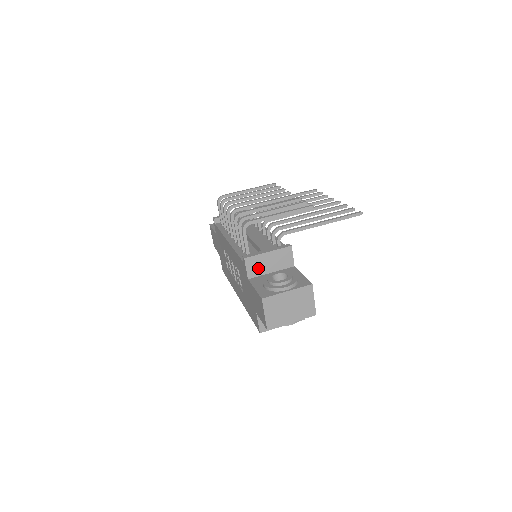
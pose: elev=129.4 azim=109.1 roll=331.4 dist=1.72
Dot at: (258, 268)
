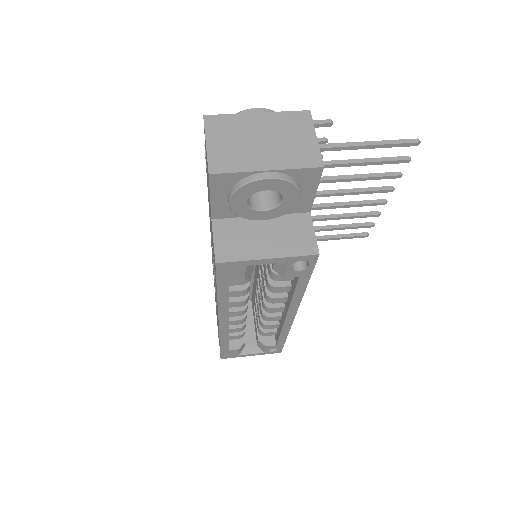
Dot at: occluded
